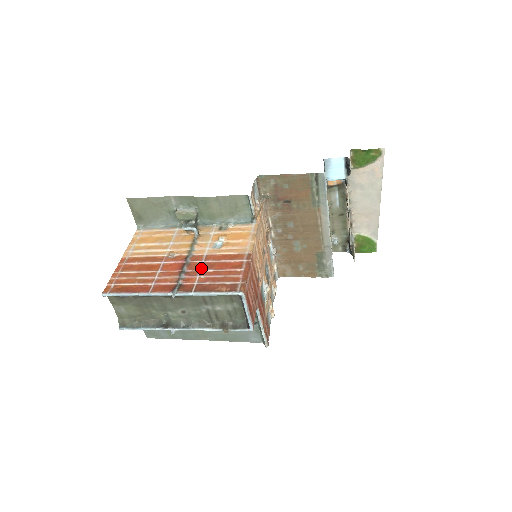
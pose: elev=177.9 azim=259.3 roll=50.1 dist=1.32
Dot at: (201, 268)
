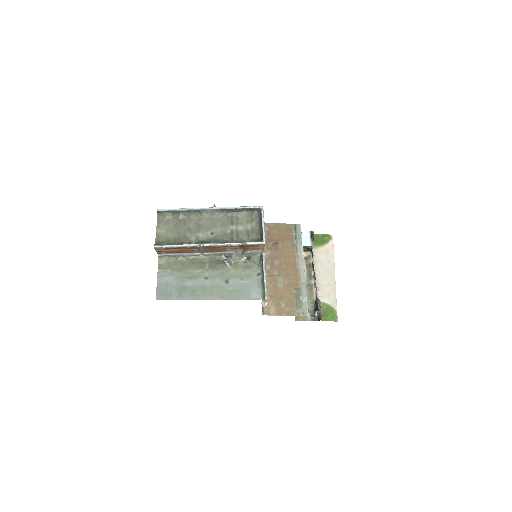
Dot at: occluded
